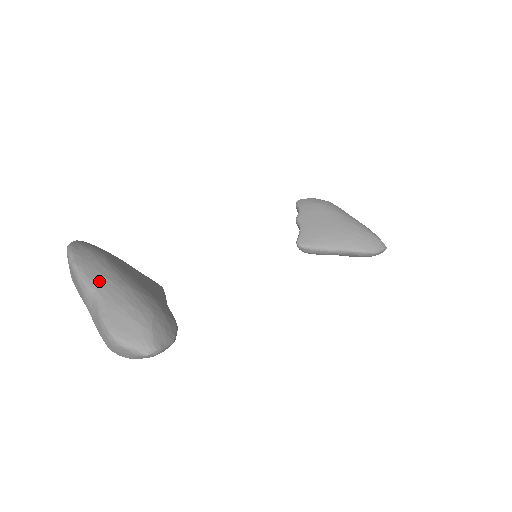
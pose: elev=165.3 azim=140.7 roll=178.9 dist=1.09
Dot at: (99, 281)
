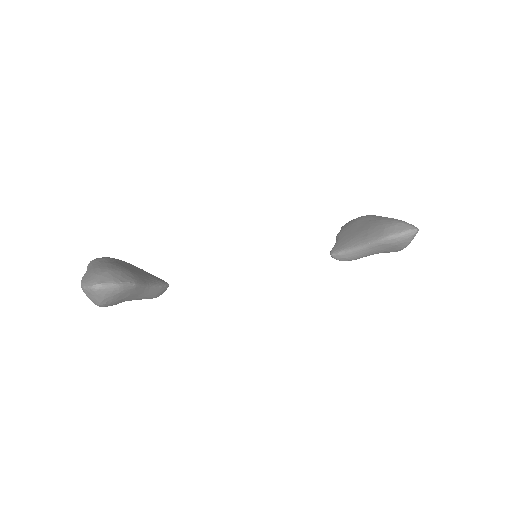
Dot at: (94, 264)
